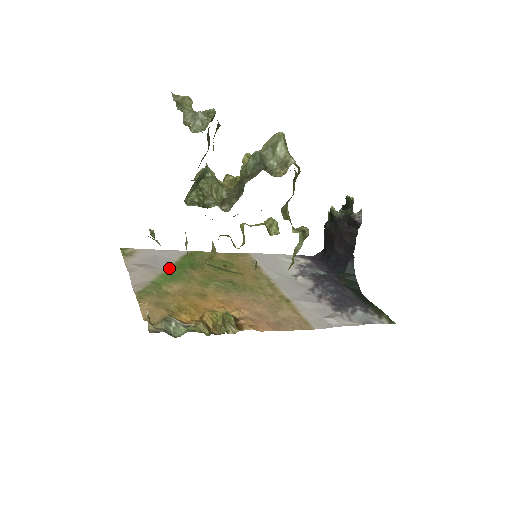
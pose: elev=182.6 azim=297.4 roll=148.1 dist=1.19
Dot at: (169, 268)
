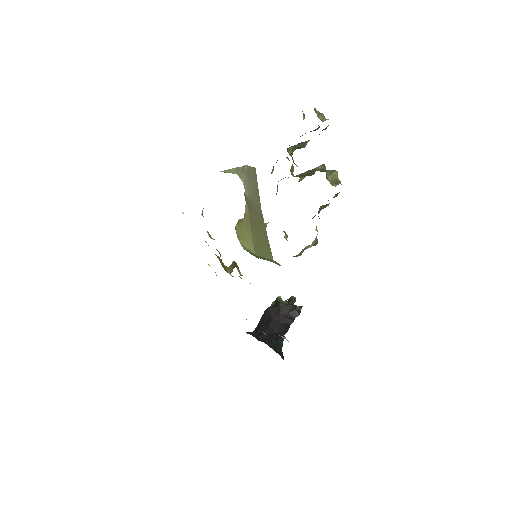
Dot at: occluded
